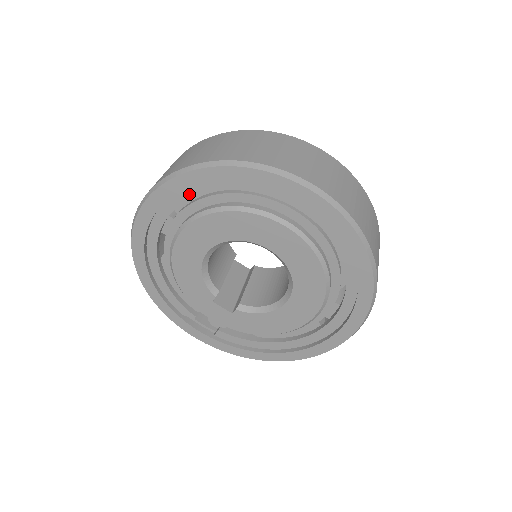
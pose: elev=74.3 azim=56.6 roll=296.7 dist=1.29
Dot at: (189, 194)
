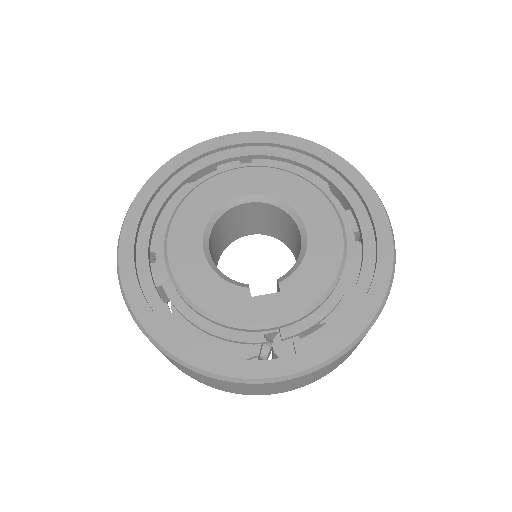
Dot at: (152, 214)
